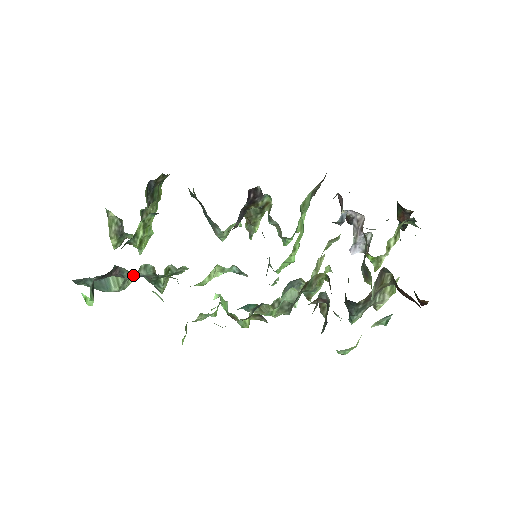
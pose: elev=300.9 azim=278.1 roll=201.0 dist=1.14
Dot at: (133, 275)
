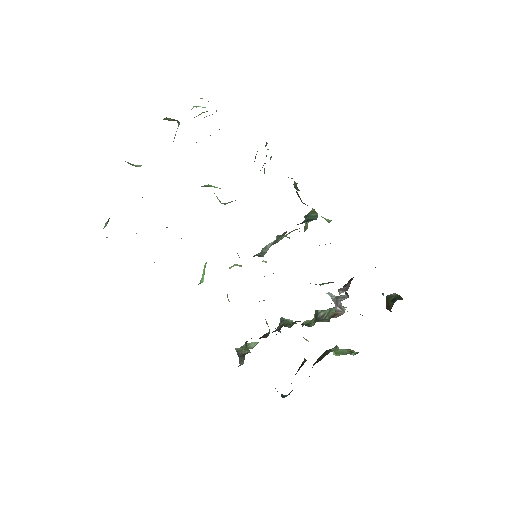
Dot at: occluded
